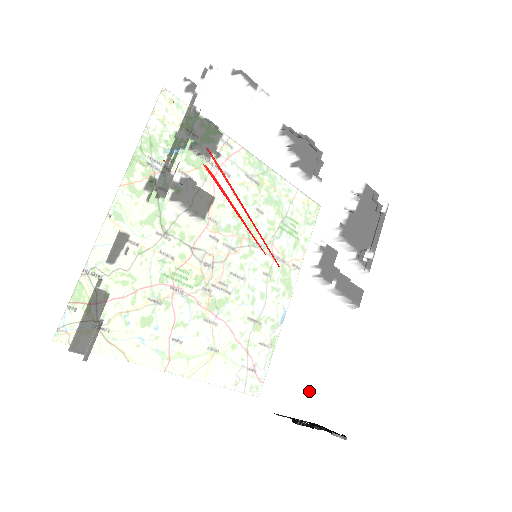
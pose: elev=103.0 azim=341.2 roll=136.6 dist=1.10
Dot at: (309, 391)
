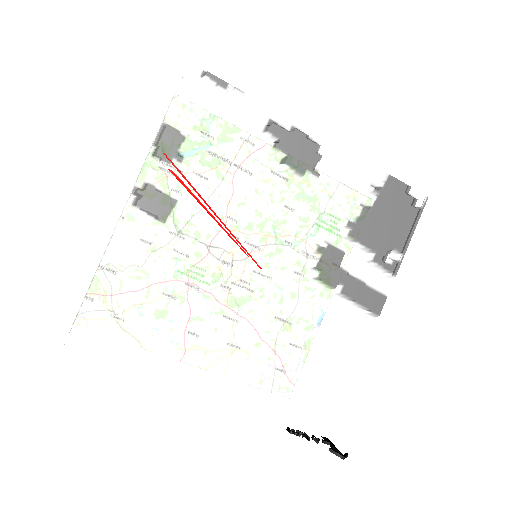
Dot at: (310, 400)
